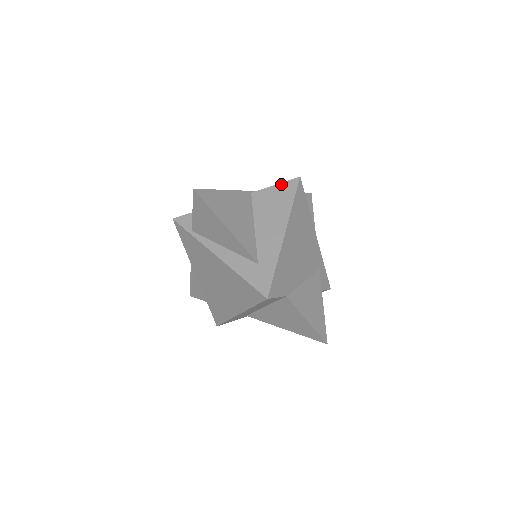
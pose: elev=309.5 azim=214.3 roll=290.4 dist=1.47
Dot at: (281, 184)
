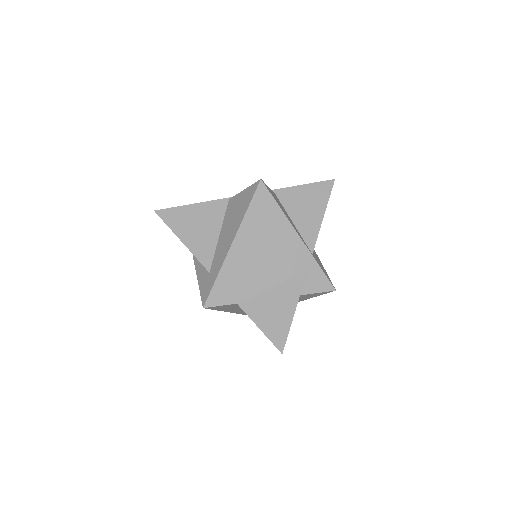
Dot at: (247, 189)
